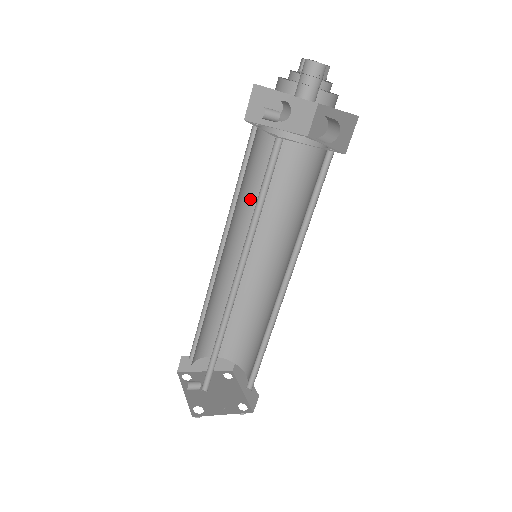
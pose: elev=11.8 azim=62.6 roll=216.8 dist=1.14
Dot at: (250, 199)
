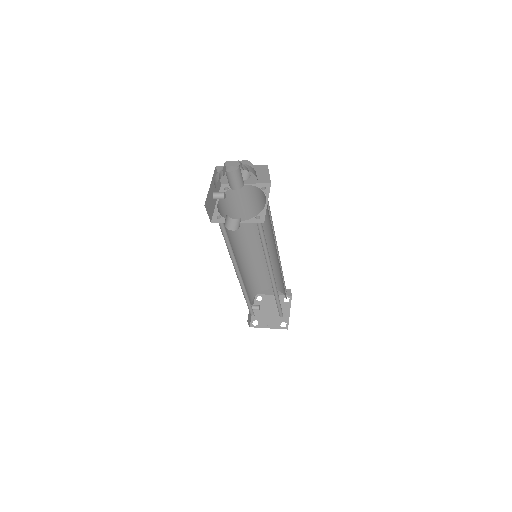
Dot at: occluded
